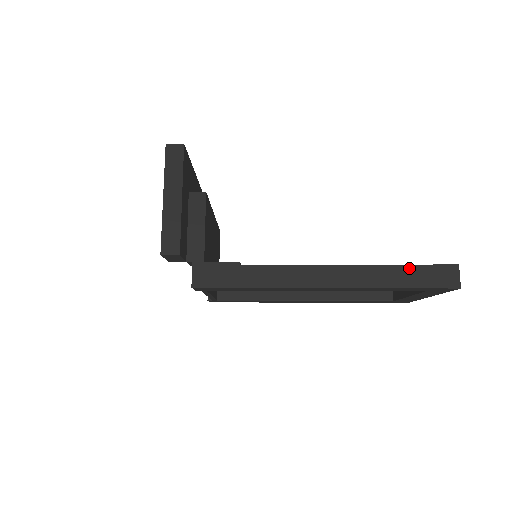
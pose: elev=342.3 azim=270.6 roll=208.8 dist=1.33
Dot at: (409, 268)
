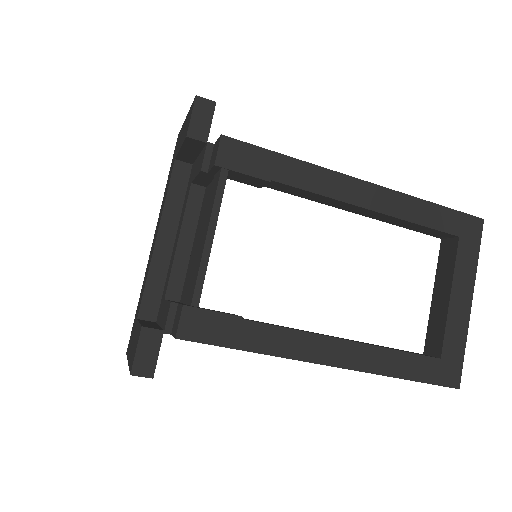
Dot at: occluded
